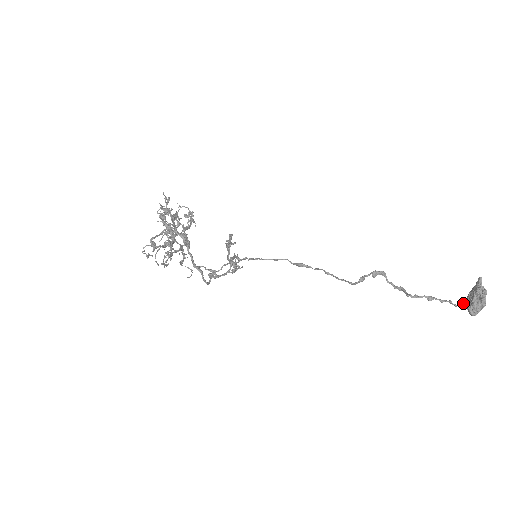
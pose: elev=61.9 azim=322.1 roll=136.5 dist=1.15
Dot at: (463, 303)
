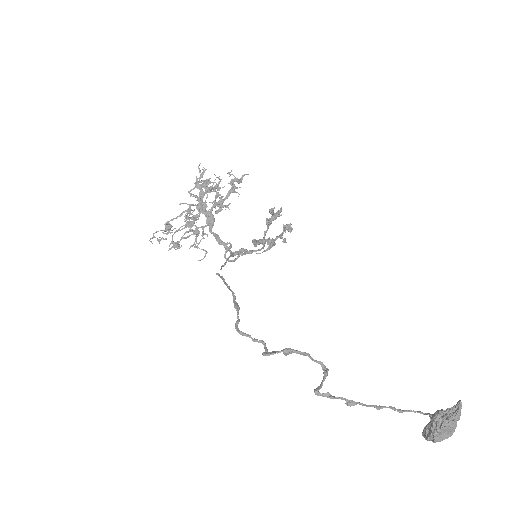
Dot at: (429, 416)
